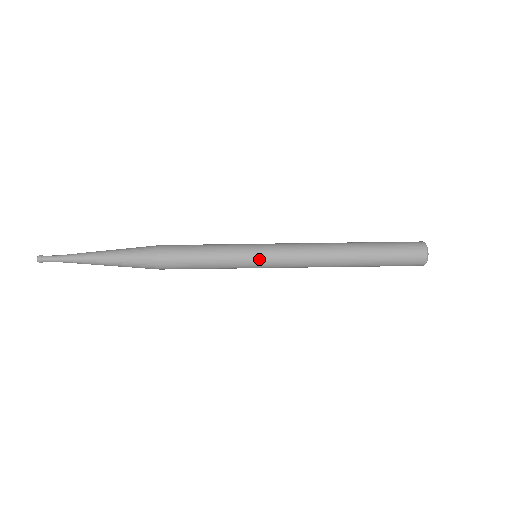
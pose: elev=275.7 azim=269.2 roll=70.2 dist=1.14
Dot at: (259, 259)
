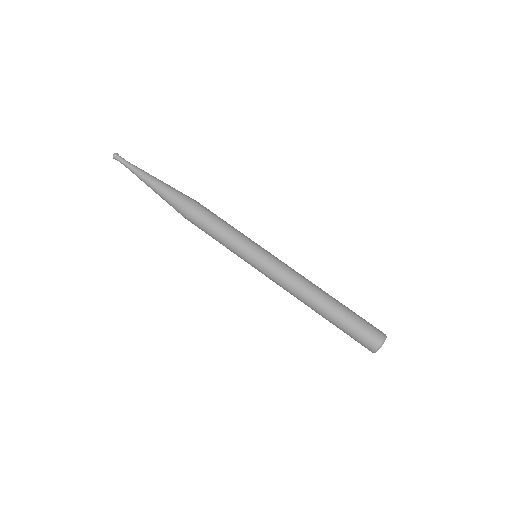
Dot at: (261, 251)
